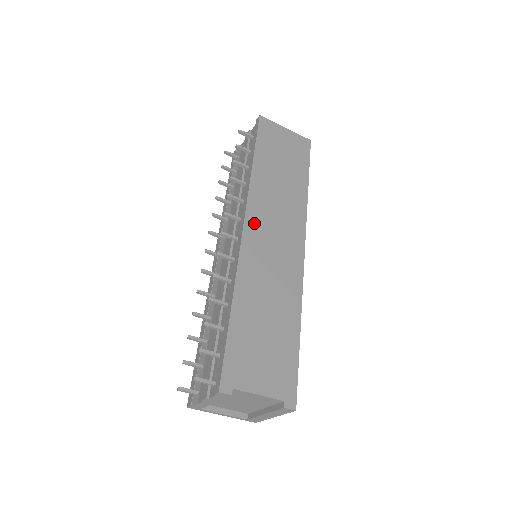
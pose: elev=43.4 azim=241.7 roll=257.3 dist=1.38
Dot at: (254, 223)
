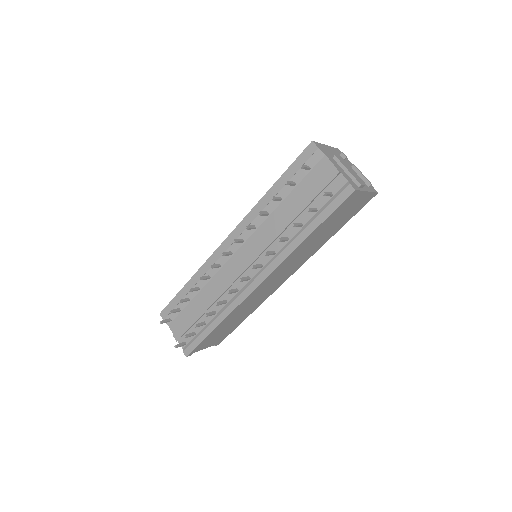
Dot at: (268, 280)
